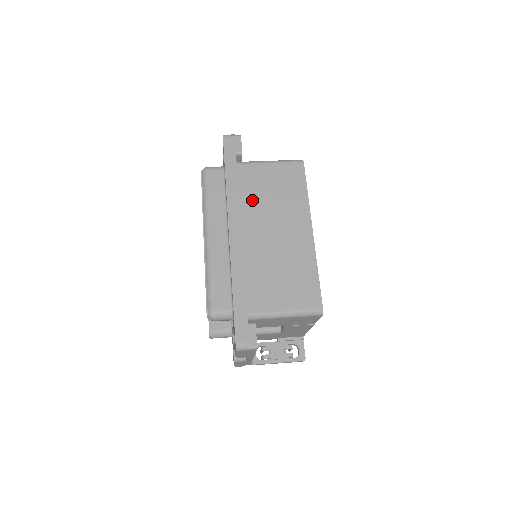
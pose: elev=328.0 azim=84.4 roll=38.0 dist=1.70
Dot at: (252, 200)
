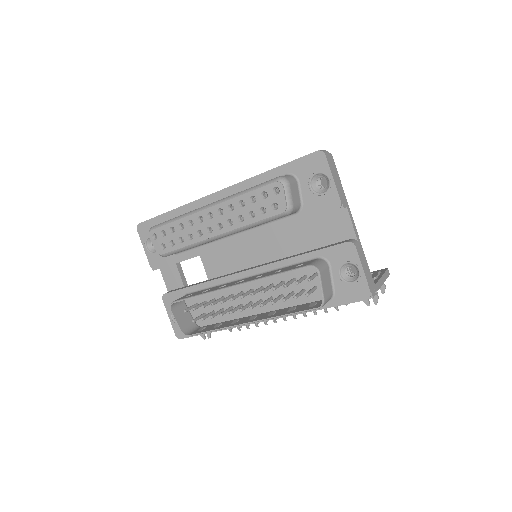
Dot at: occluded
